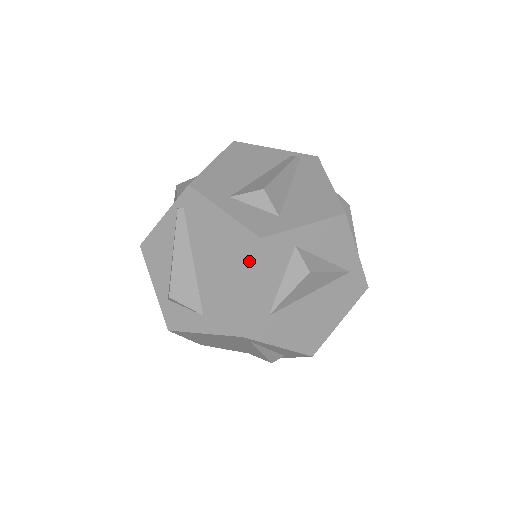
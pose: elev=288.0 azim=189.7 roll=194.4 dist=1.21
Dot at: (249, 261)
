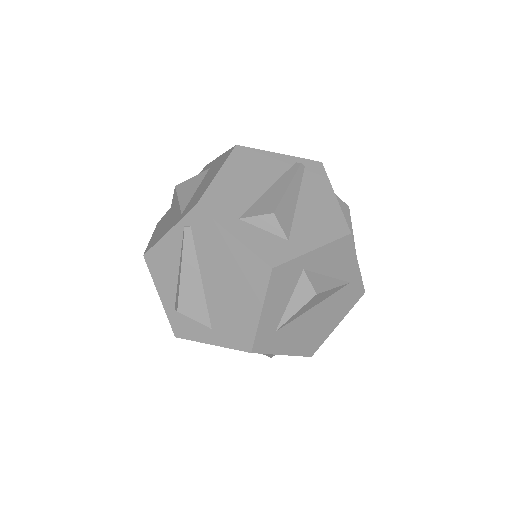
Dot at: (260, 287)
